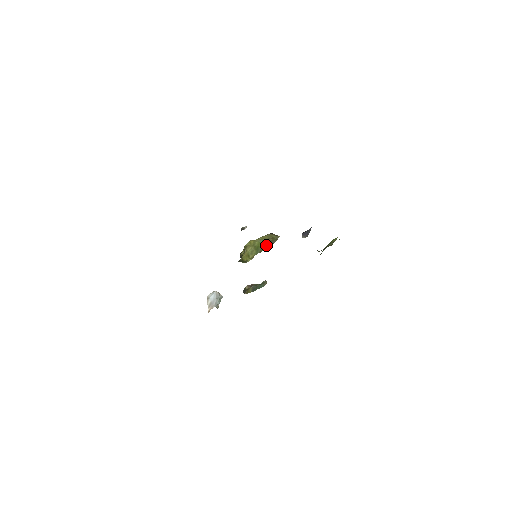
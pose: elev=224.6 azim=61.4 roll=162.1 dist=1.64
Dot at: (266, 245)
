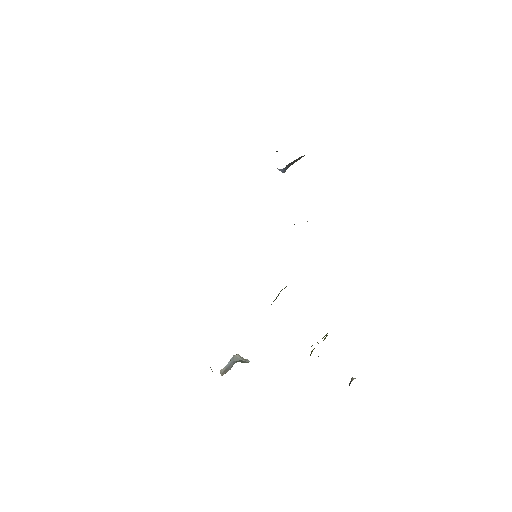
Dot at: occluded
